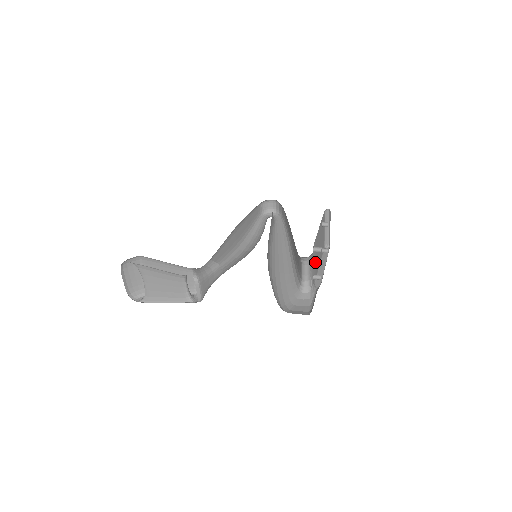
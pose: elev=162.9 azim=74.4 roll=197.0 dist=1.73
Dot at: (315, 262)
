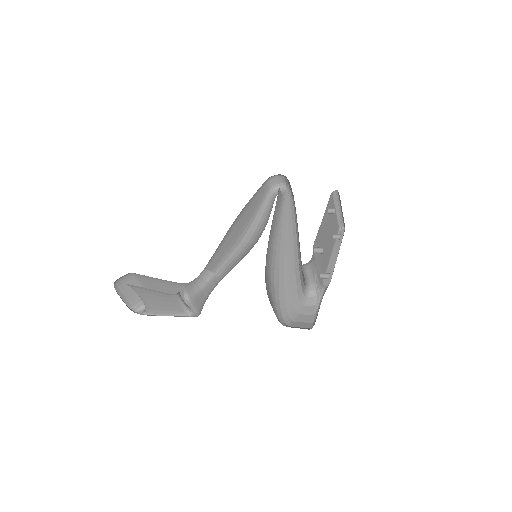
Dot at: (321, 260)
